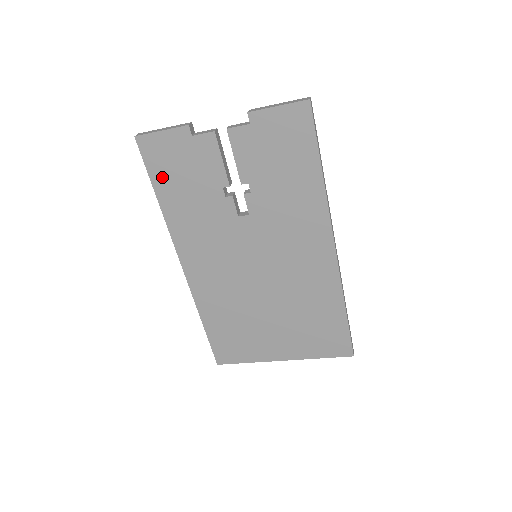
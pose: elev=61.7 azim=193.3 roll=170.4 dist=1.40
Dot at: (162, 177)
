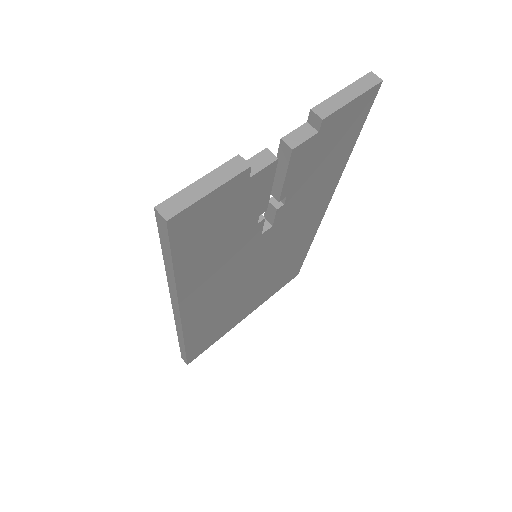
Dot at: (190, 248)
